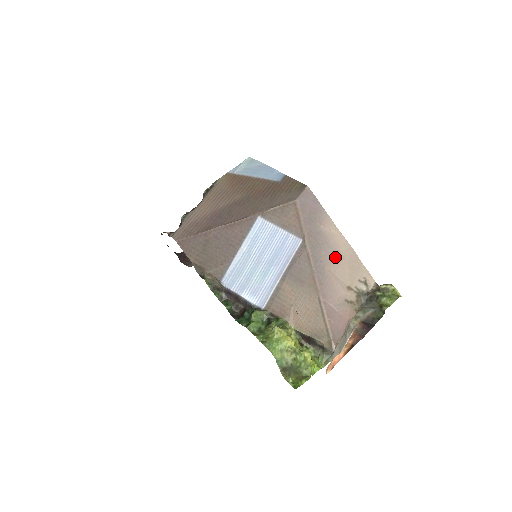
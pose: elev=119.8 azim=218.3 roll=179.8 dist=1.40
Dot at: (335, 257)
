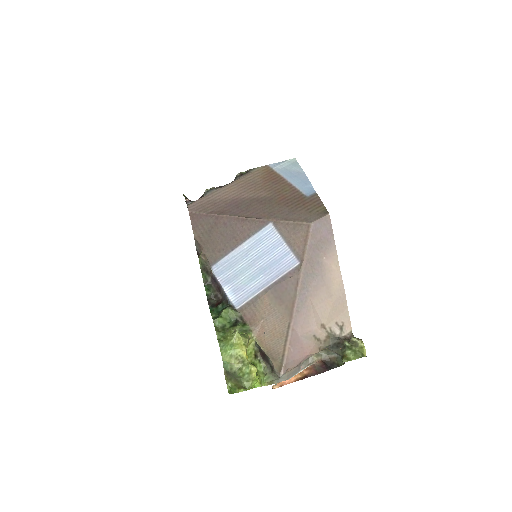
Dot at: (323, 292)
